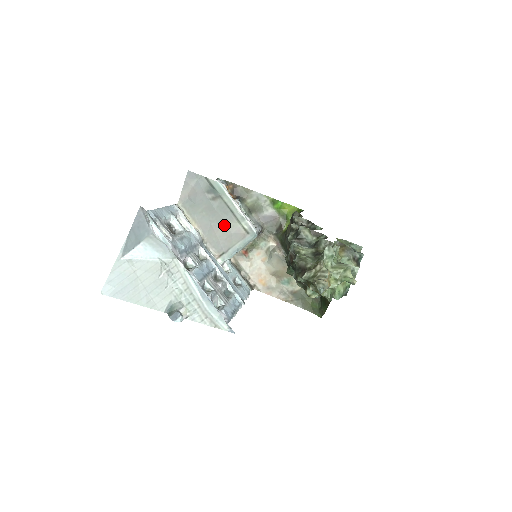
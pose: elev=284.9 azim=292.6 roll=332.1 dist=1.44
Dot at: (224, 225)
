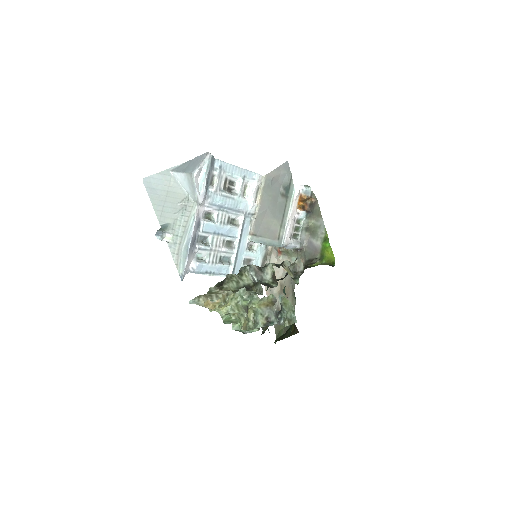
Dot at: (272, 218)
